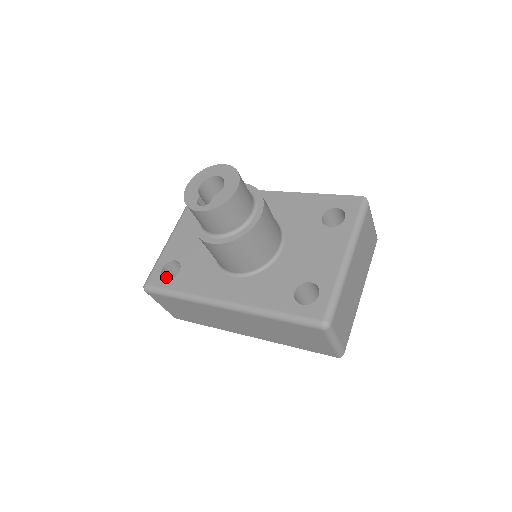
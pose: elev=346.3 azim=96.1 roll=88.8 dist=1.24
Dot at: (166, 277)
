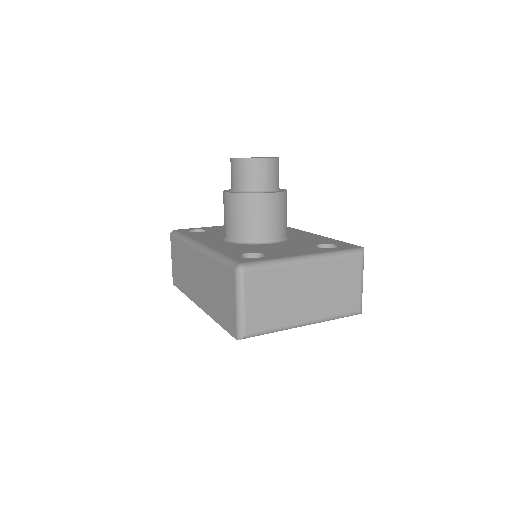
Dot at: occluded
